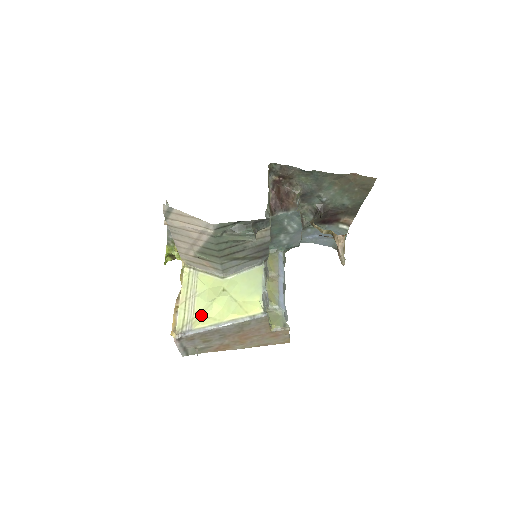
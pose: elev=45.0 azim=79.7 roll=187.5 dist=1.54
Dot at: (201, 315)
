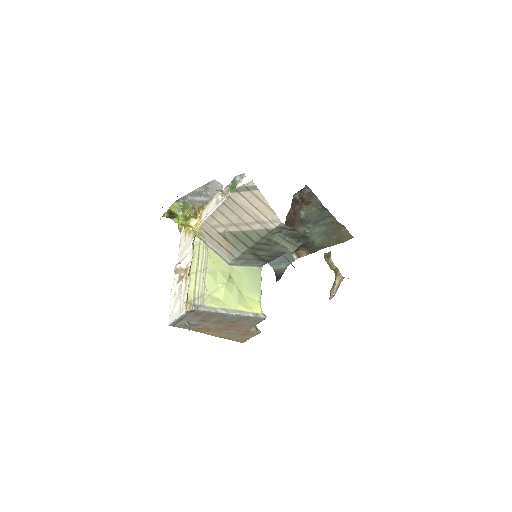
Dot at: (212, 294)
